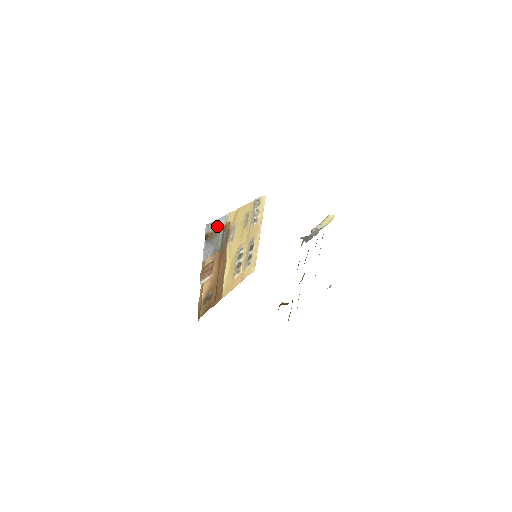
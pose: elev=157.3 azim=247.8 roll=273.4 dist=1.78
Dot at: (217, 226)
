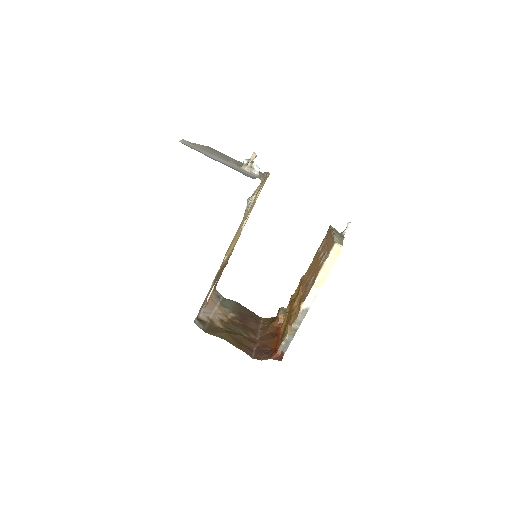
Dot at: occluded
